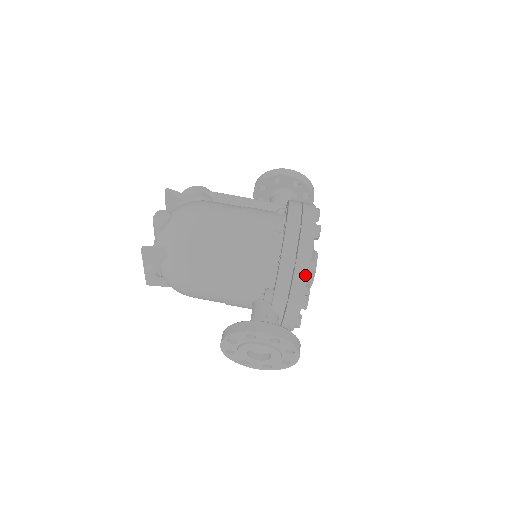
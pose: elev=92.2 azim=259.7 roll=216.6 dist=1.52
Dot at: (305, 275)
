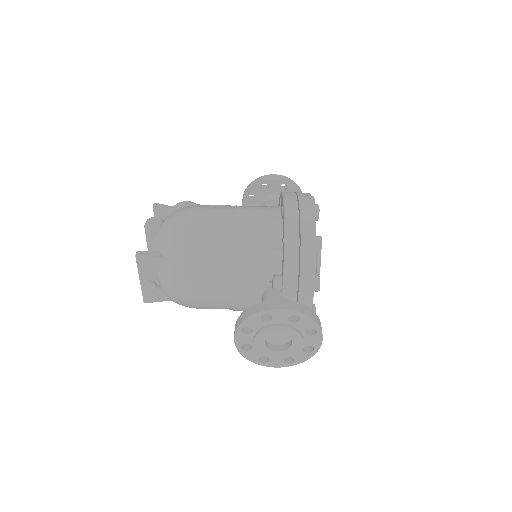
Dot at: (312, 250)
